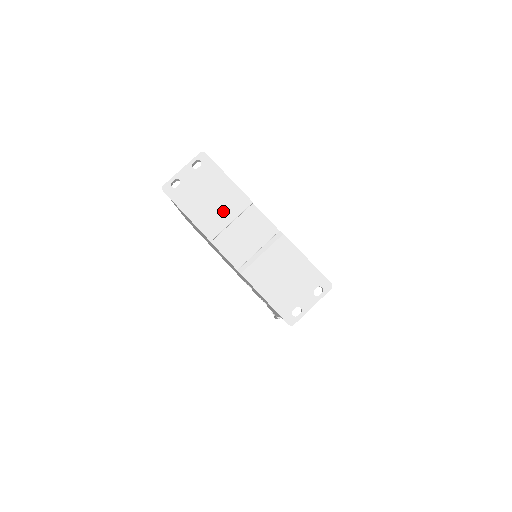
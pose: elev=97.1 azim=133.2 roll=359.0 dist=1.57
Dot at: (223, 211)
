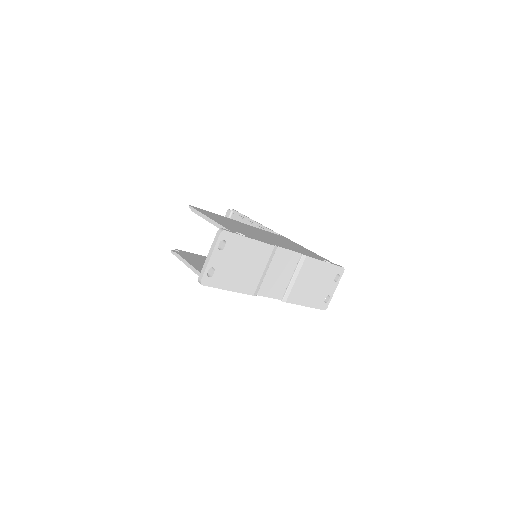
Dot at: (258, 269)
